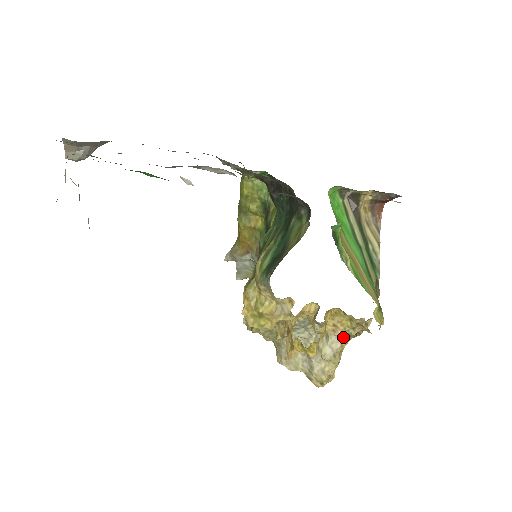
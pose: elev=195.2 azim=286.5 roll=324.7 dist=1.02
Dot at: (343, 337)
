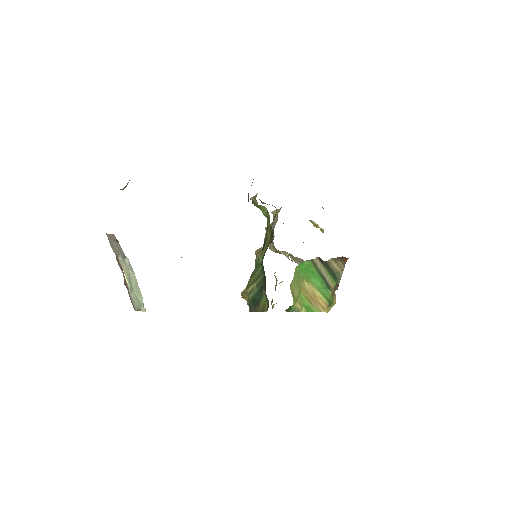
Dot at: occluded
